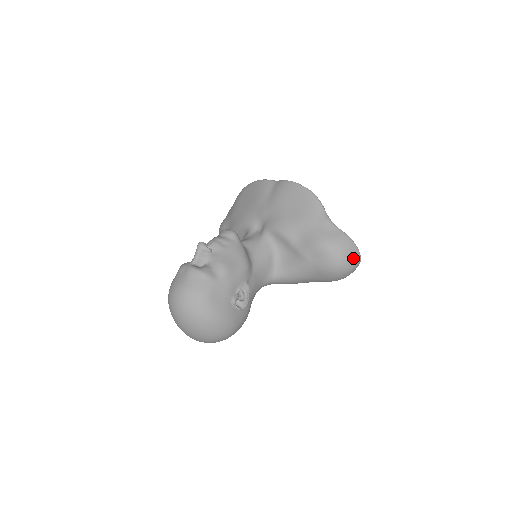
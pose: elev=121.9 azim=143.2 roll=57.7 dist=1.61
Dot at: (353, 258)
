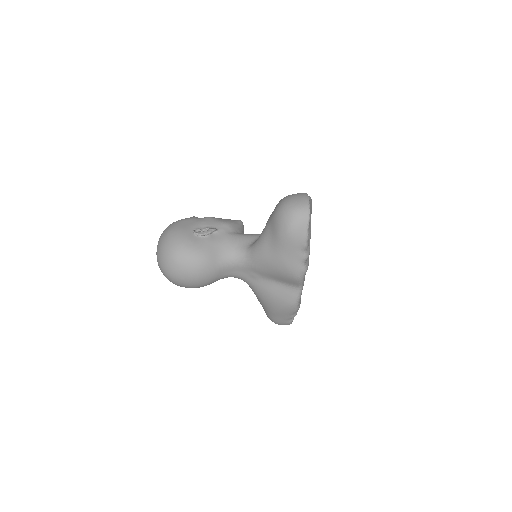
Dot at: (298, 201)
